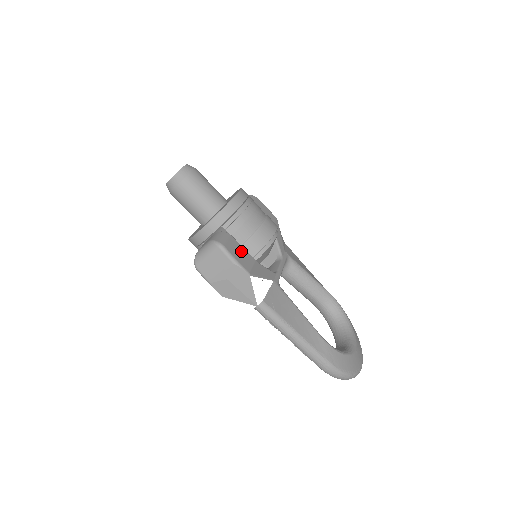
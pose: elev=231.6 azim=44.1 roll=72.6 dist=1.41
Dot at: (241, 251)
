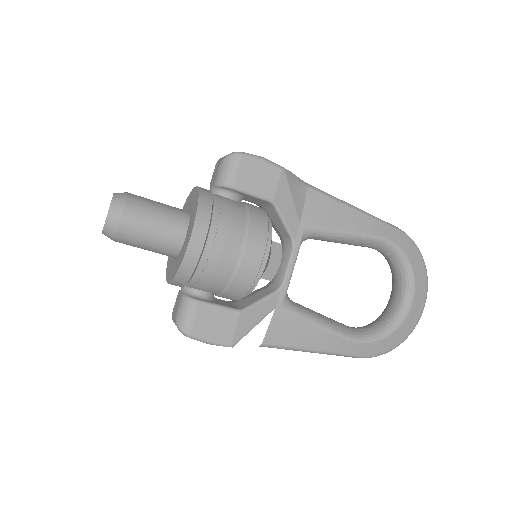
Dot at: (216, 318)
